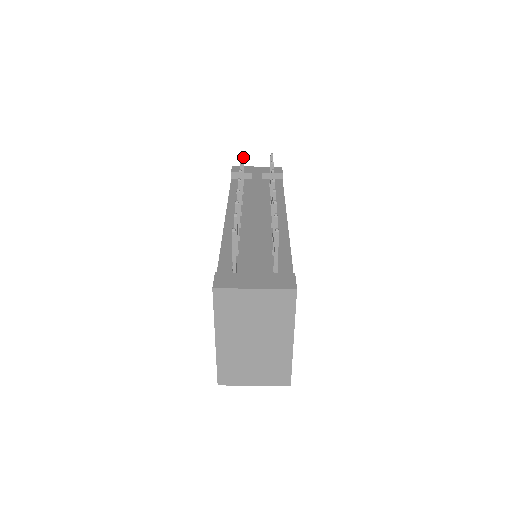
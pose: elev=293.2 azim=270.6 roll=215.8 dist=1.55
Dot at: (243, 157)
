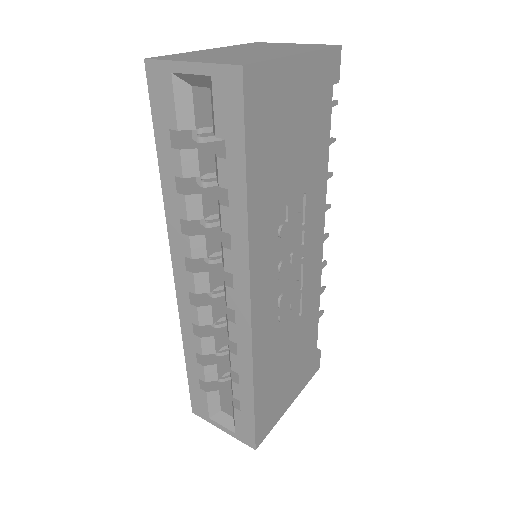
Dot at: occluded
